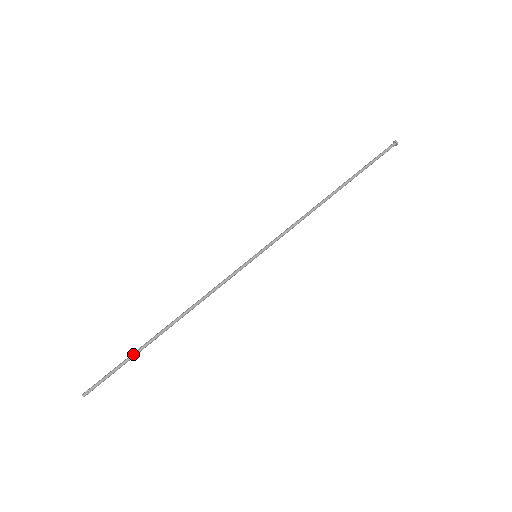
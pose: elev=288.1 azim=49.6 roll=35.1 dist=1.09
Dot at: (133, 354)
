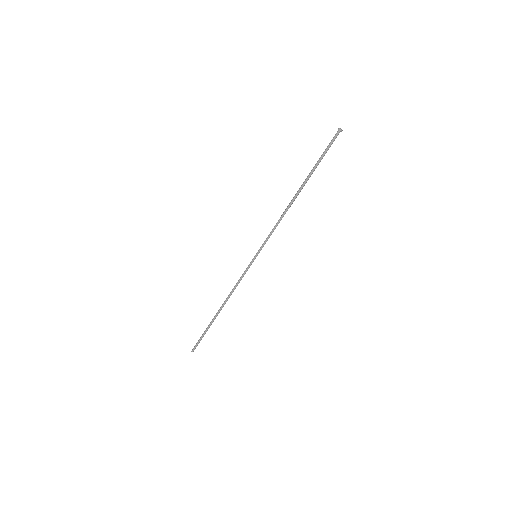
Dot at: occluded
